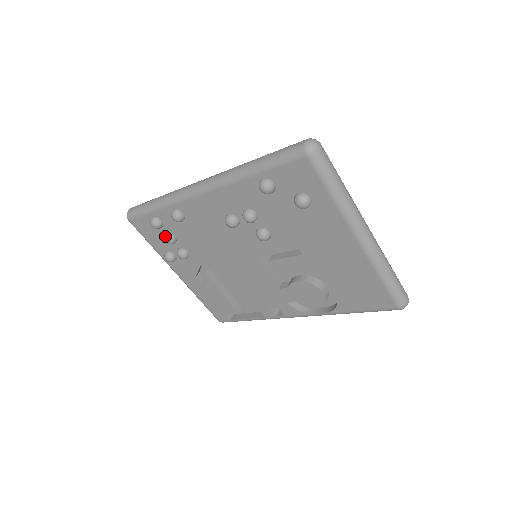
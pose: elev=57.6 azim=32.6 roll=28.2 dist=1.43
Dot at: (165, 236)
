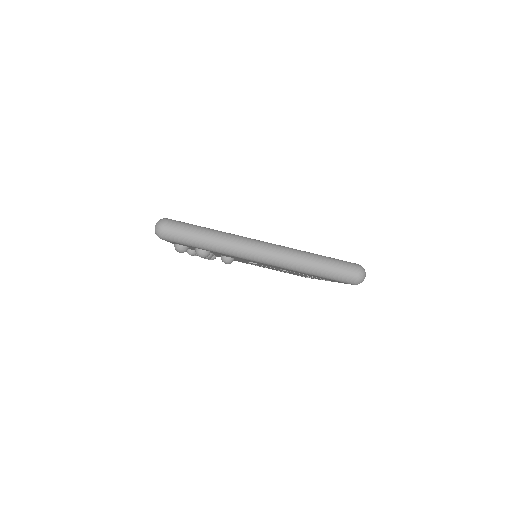
Dot at: occluded
